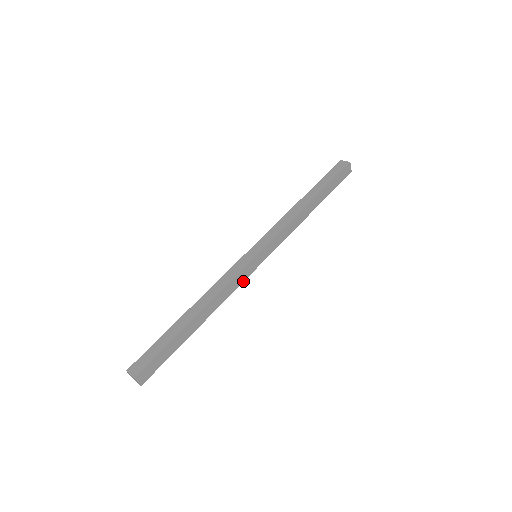
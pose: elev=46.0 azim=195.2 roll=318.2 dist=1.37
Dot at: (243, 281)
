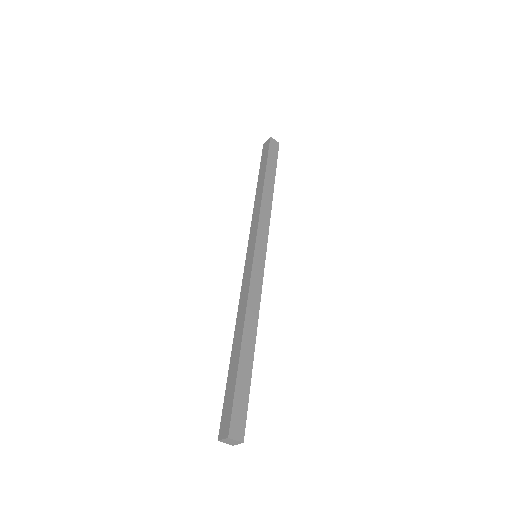
Dot at: (262, 282)
